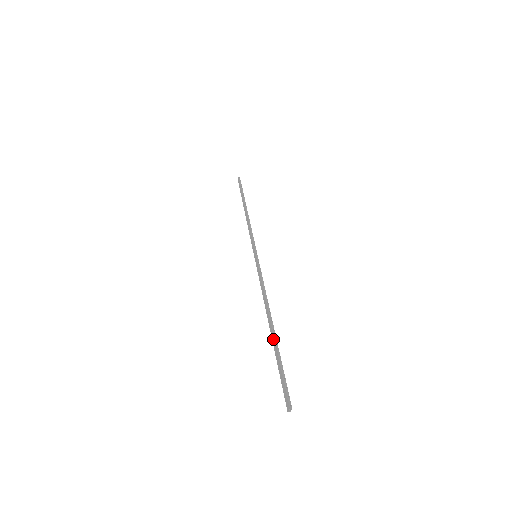
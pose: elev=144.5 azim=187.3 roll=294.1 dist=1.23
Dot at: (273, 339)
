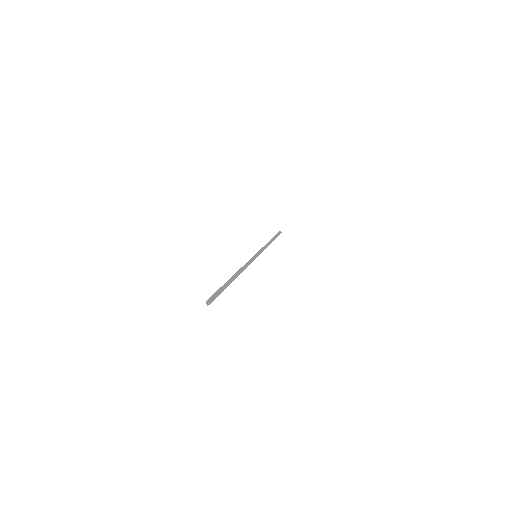
Dot at: (228, 282)
